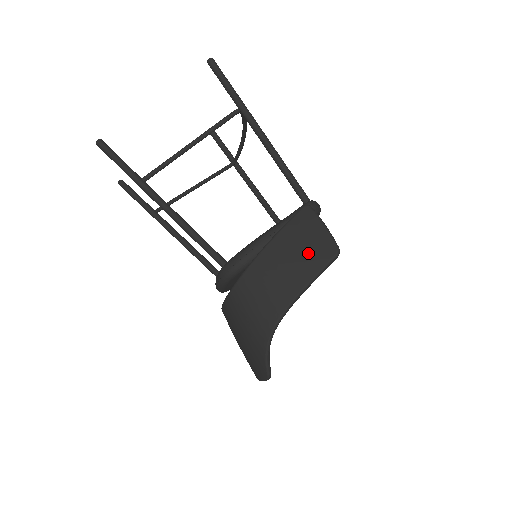
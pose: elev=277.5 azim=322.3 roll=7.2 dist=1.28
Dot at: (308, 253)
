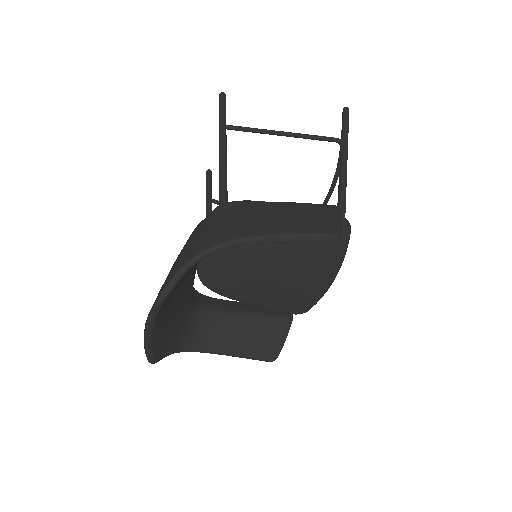
Dot at: (305, 221)
